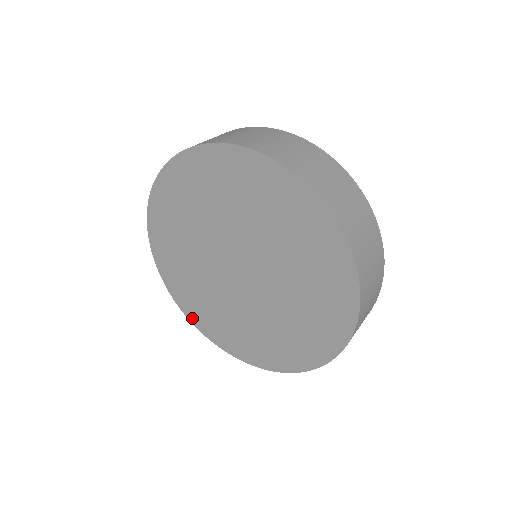
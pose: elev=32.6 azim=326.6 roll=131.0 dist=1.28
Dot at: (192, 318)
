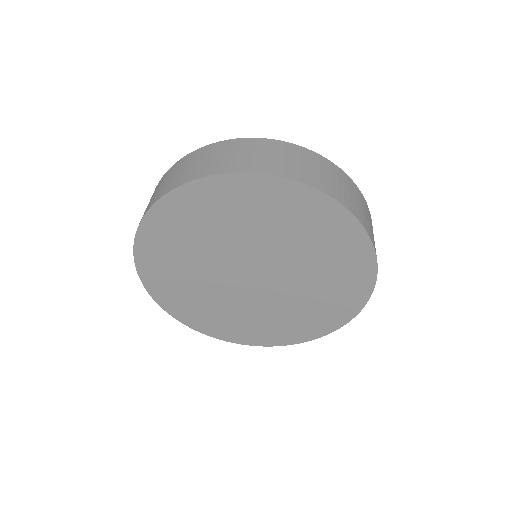
Dot at: (215, 335)
